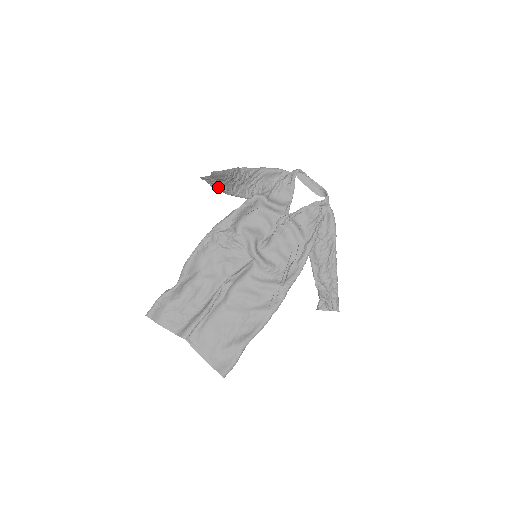
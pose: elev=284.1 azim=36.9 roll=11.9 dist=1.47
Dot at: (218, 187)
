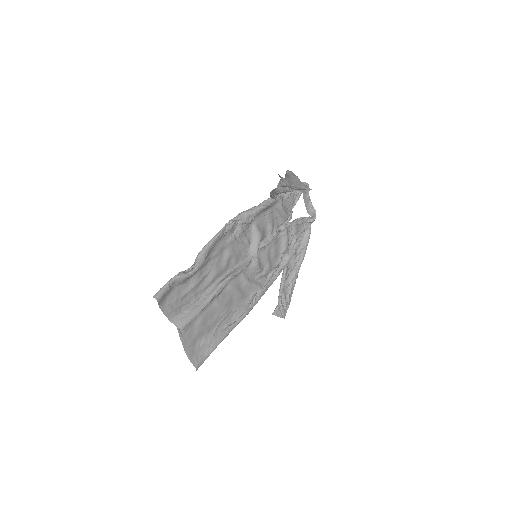
Dot at: (284, 192)
